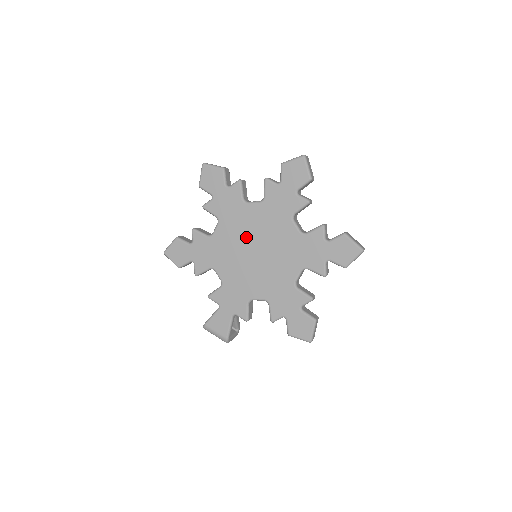
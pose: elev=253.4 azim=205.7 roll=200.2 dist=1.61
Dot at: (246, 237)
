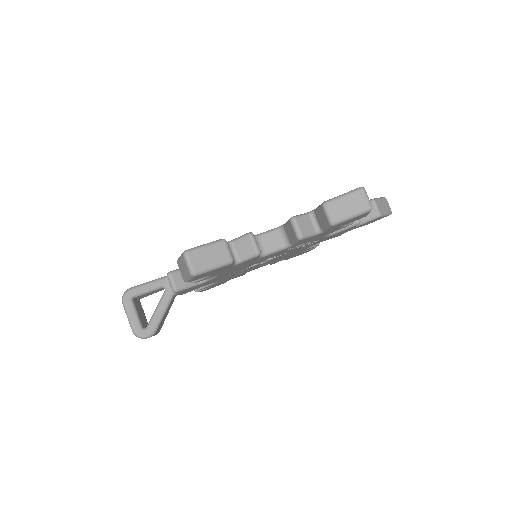
Dot at: occluded
